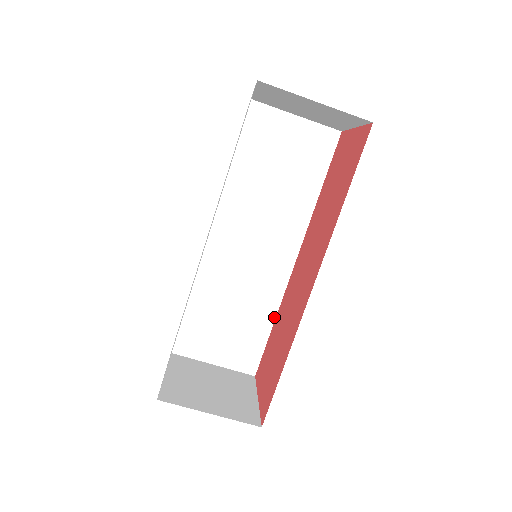
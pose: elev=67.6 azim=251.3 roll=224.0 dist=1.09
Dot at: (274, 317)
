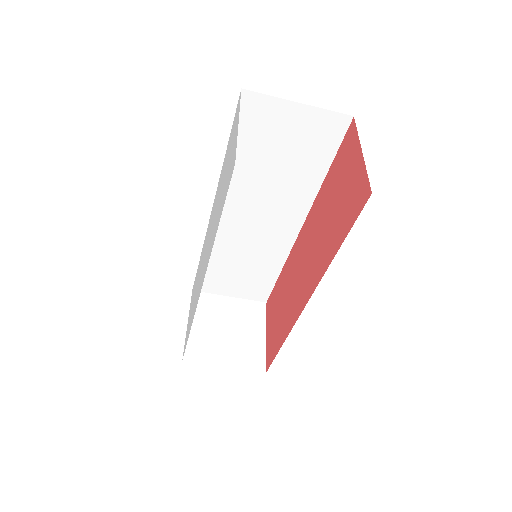
Dot at: (281, 268)
